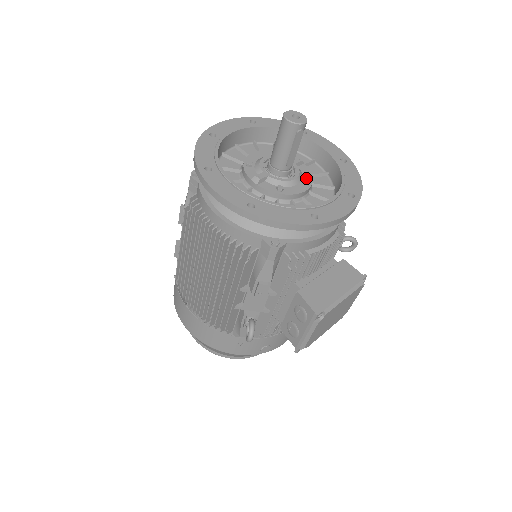
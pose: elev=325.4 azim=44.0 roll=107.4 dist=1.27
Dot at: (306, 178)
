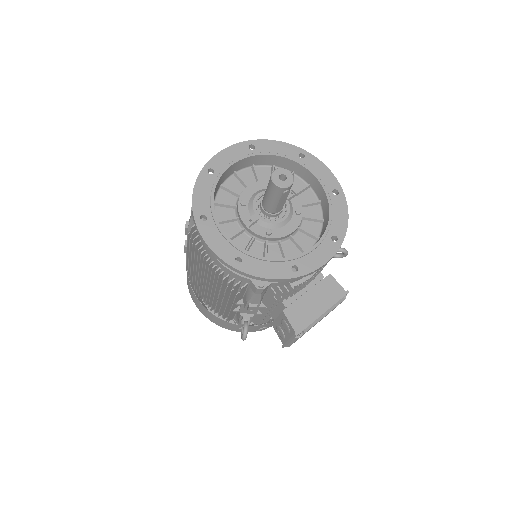
Dot at: (296, 215)
